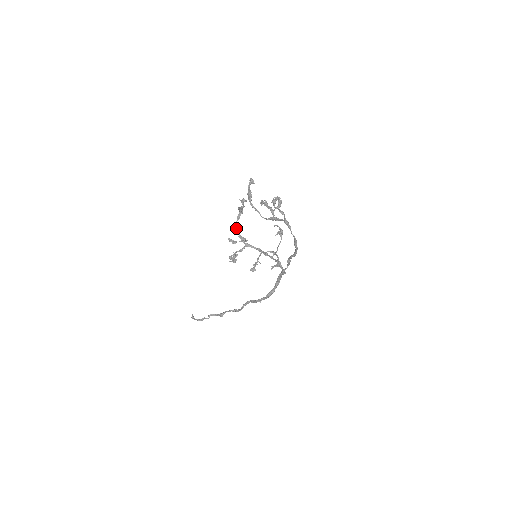
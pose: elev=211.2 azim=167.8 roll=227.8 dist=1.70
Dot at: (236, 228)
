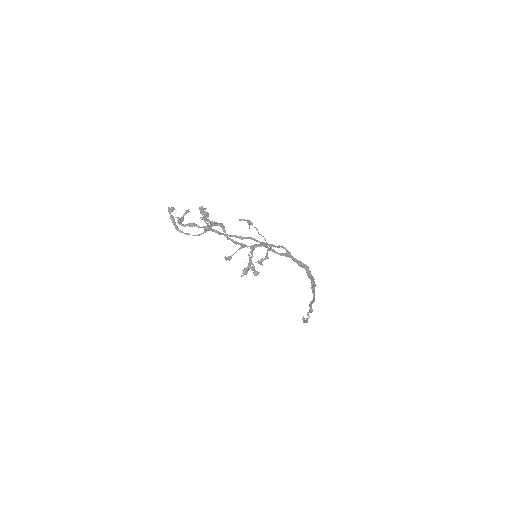
Dot at: occluded
